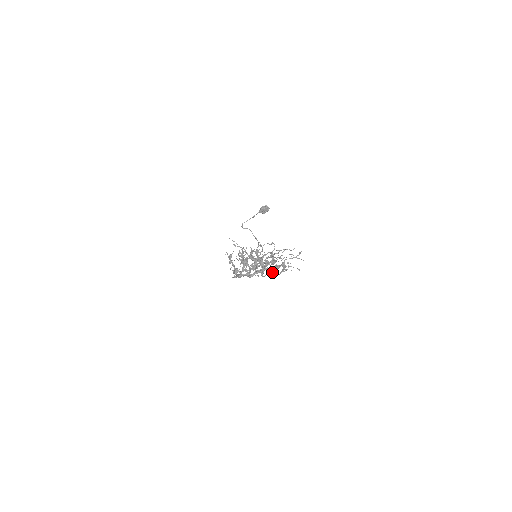
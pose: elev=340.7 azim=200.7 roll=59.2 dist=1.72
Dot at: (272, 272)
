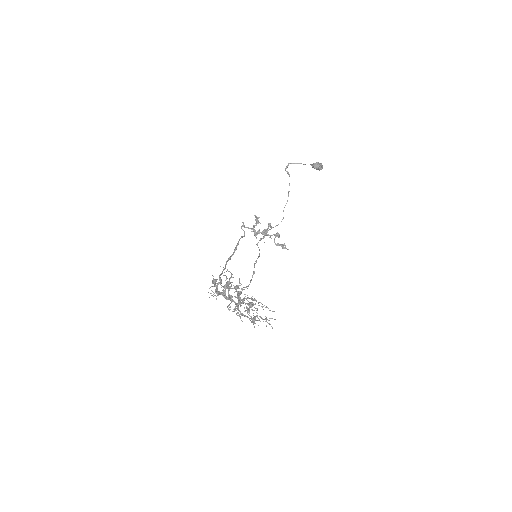
Dot at: (243, 315)
